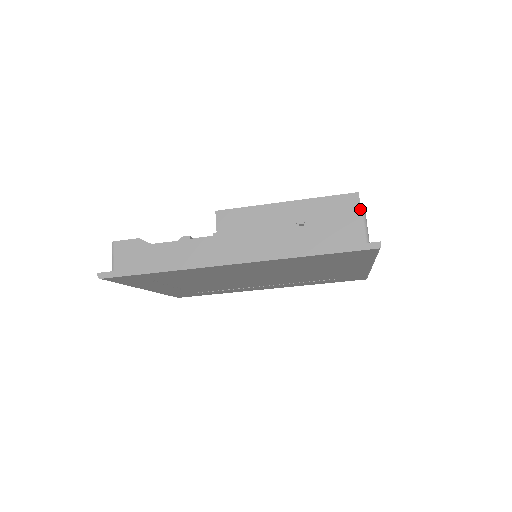
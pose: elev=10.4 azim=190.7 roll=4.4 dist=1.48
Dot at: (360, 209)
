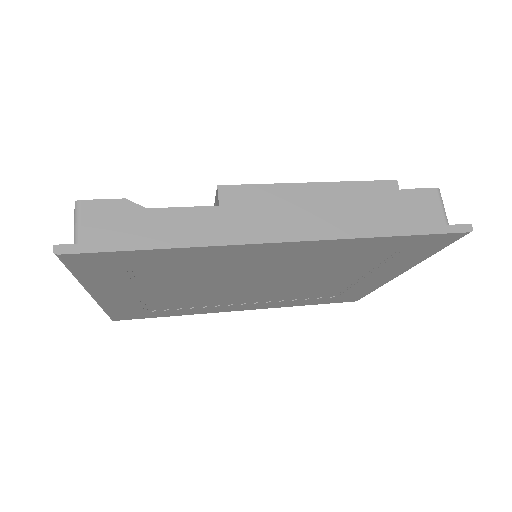
Dot at: occluded
